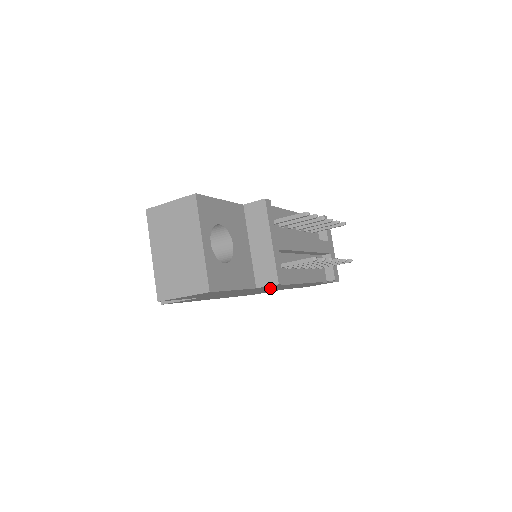
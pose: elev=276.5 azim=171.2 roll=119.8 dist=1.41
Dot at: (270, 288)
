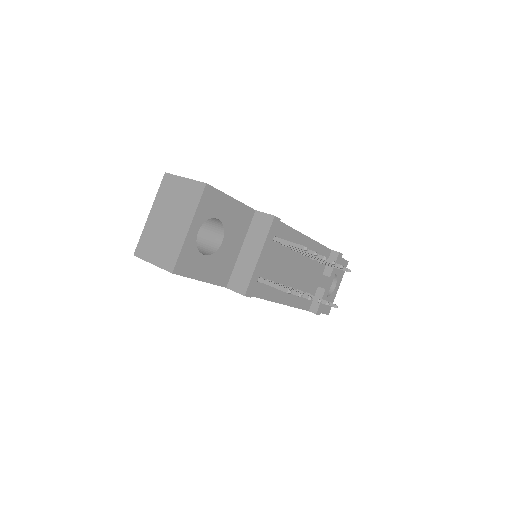
Dot at: occluded
